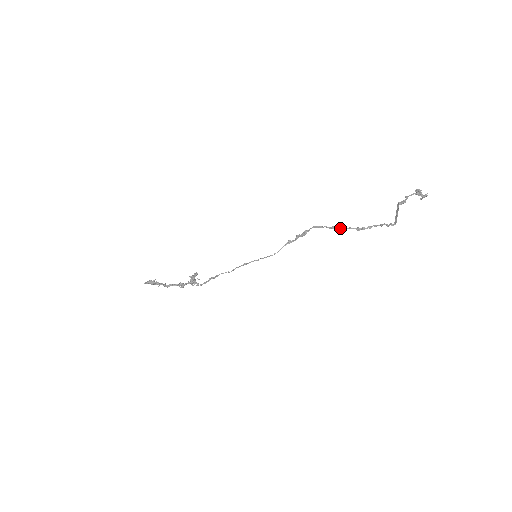
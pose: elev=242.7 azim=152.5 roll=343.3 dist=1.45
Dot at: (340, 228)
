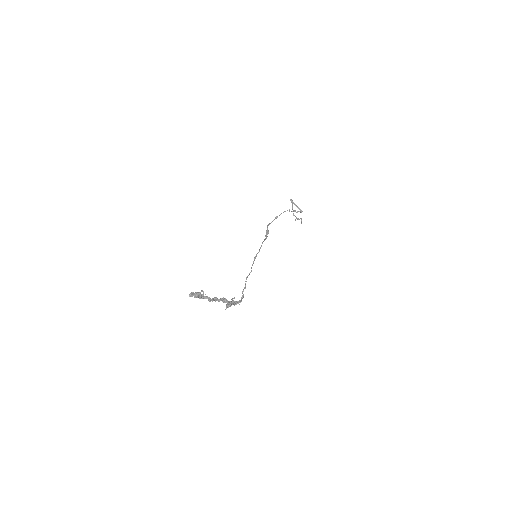
Dot at: occluded
